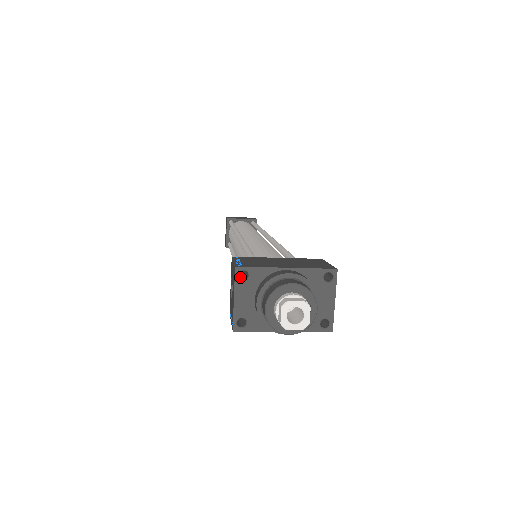
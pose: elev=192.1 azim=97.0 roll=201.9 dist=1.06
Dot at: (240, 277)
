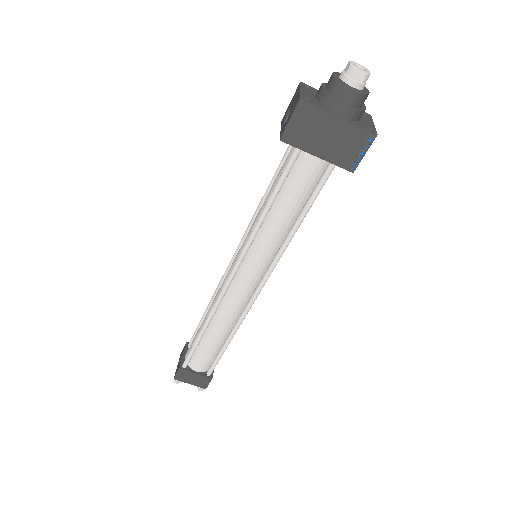
Dot at: occluded
